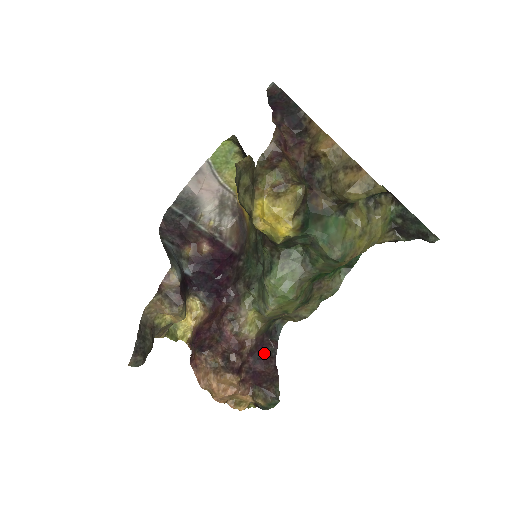
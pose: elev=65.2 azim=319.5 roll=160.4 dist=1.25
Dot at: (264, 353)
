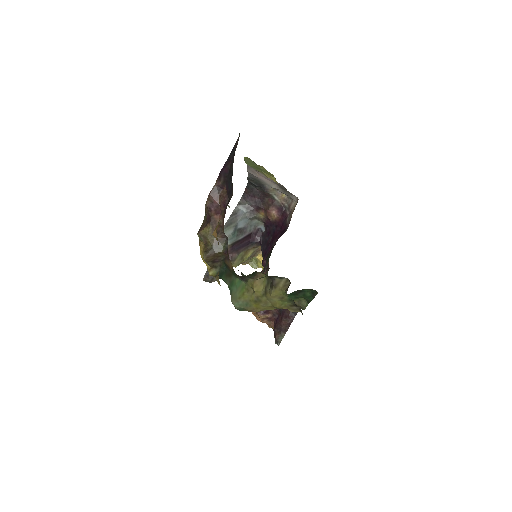
Dot at: (287, 310)
